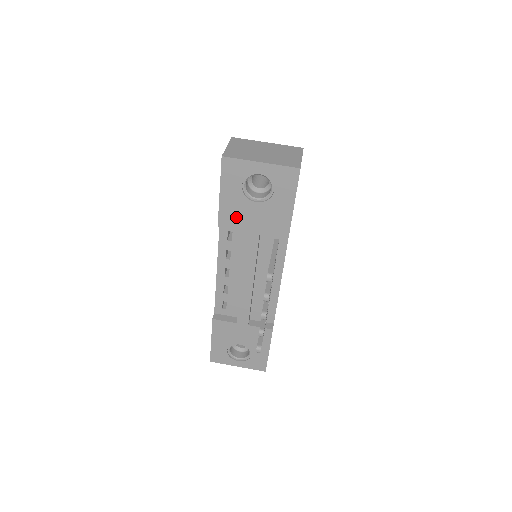
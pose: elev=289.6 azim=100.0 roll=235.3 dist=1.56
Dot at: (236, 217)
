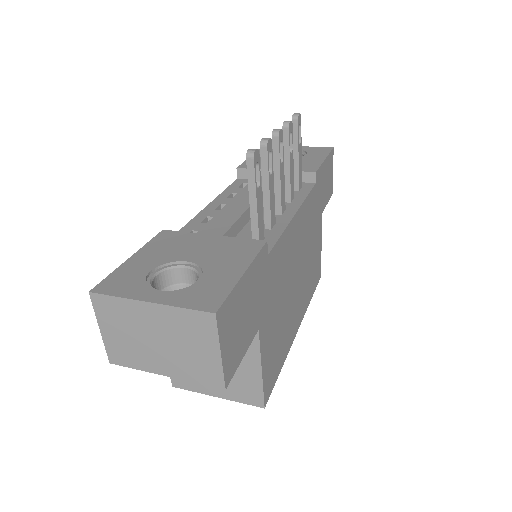
Dot at: (260, 164)
